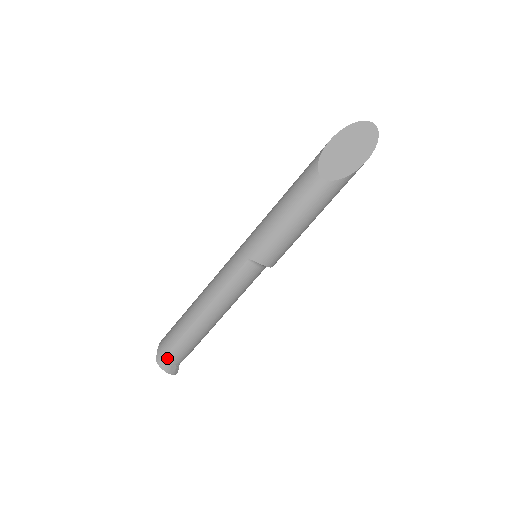
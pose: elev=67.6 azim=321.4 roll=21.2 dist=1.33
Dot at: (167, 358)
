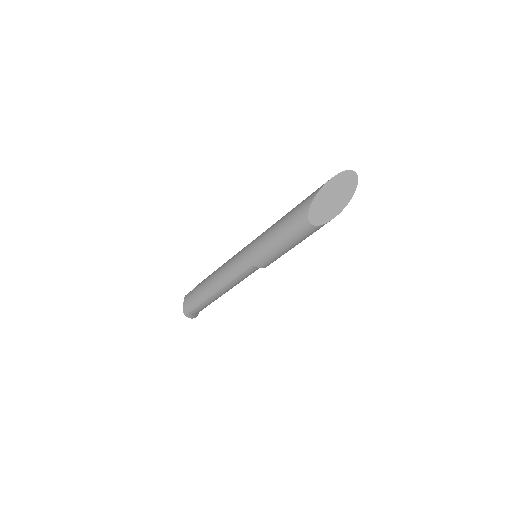
Dot at: (192, 313)
